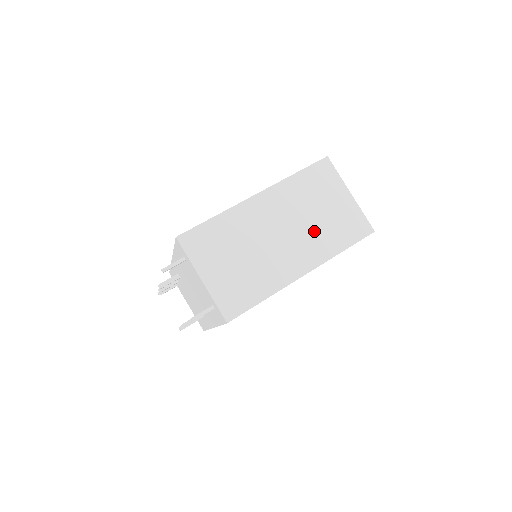
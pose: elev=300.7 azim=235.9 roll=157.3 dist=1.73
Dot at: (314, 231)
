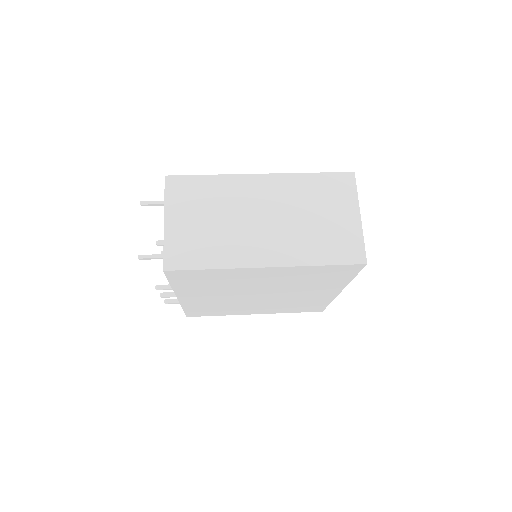
Dot at: (300, 232)
